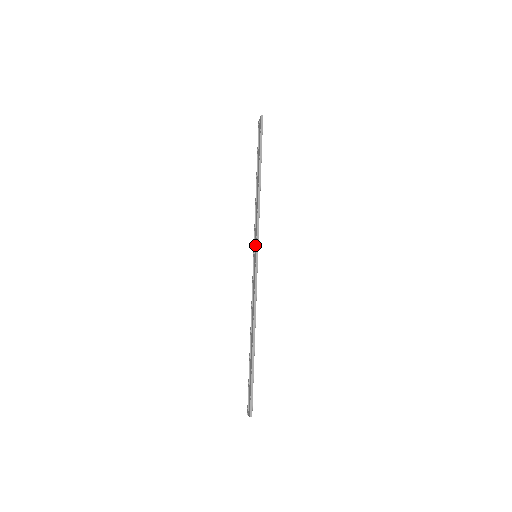
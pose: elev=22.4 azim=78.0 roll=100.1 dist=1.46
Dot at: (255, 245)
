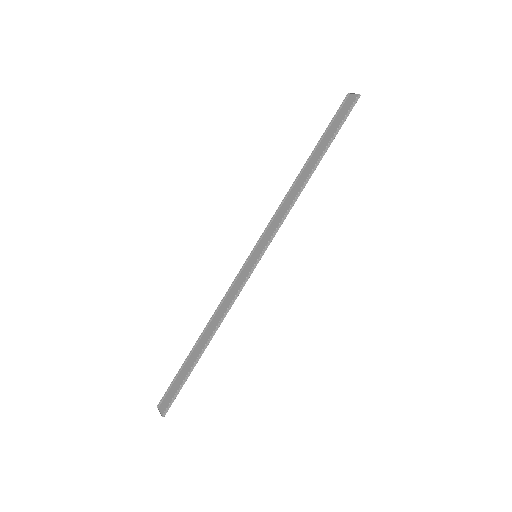
Dot at: (261, 243)
